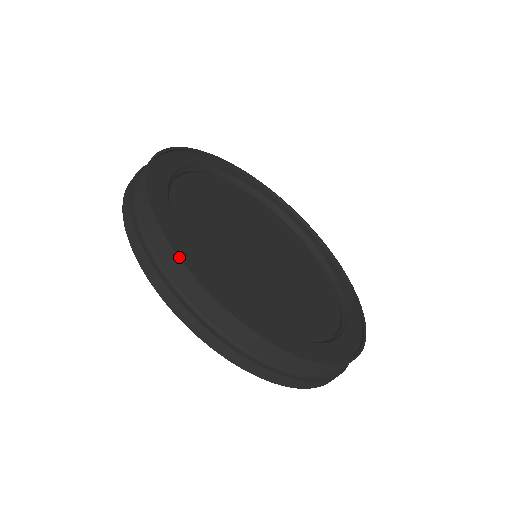
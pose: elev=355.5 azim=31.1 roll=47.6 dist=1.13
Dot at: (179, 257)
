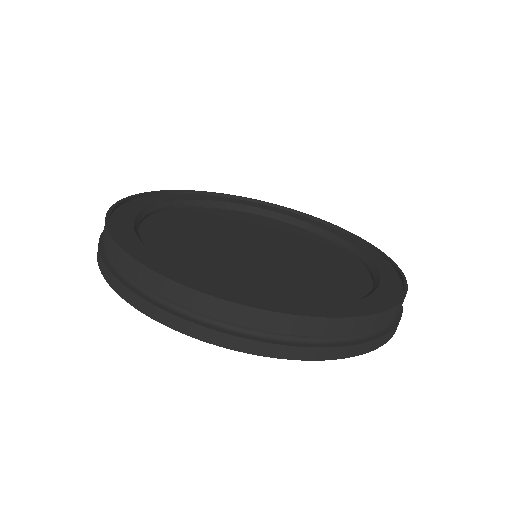
Dot at: (108, 212)
